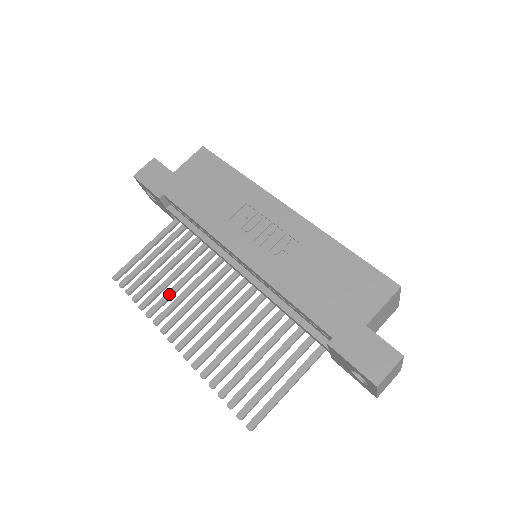
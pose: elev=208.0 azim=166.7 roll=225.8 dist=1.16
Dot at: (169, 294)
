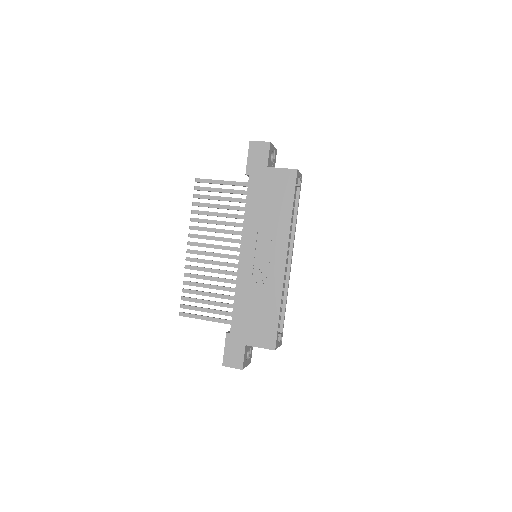
Dot at: (208, 222)
